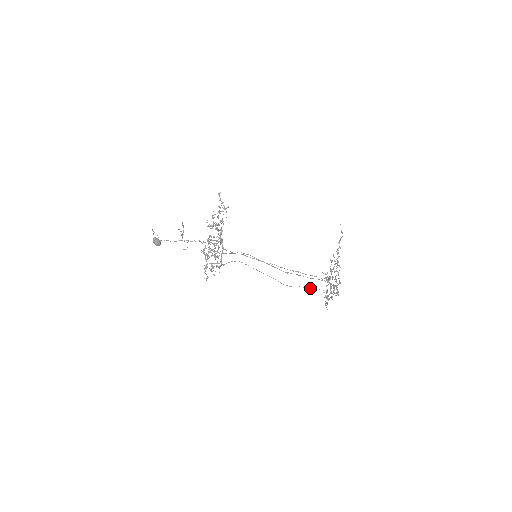
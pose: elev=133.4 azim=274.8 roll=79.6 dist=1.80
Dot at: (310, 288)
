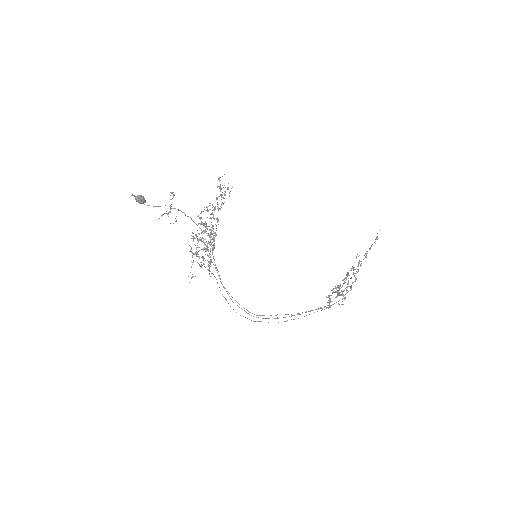
Dot at: occluded
